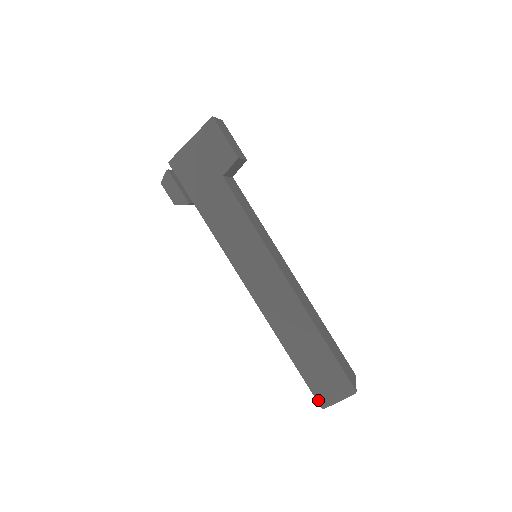
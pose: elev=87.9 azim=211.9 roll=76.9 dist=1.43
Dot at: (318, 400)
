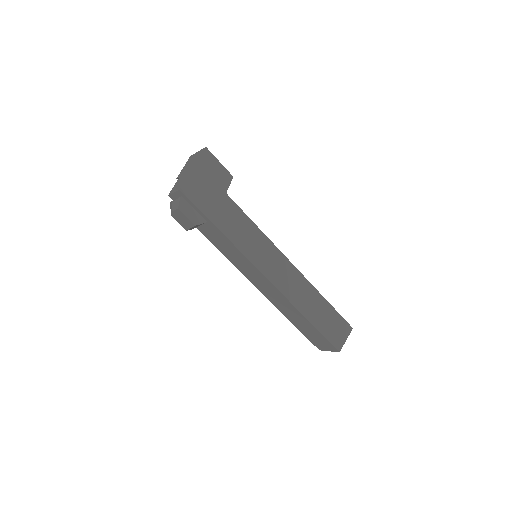
Dot at: (335, 347)
